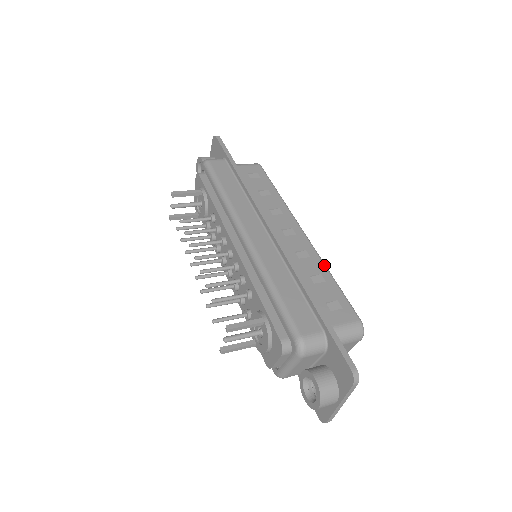
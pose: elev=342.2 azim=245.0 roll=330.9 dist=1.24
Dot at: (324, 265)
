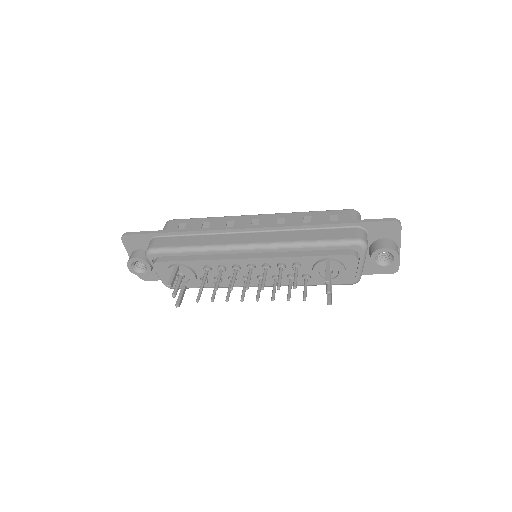
Dot at: (296, 213)
